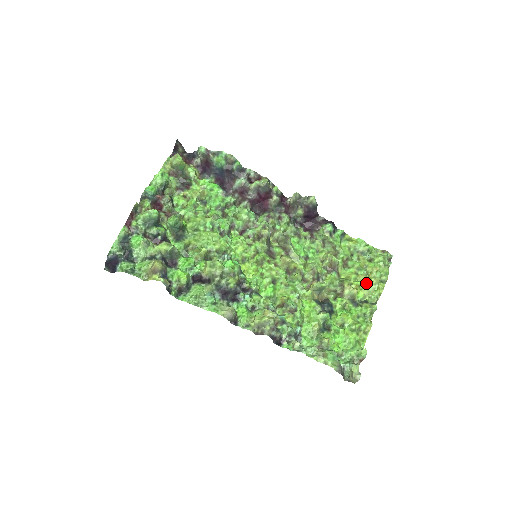
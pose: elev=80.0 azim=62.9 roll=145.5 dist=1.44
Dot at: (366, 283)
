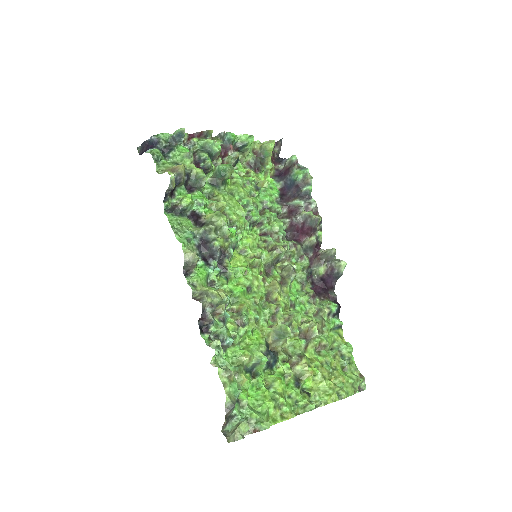
Dot at: (323, 378)
